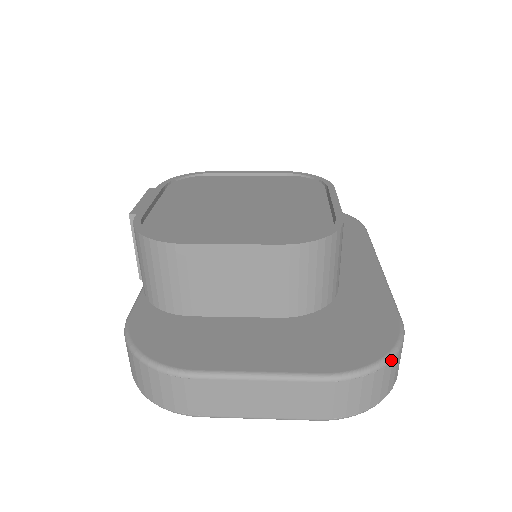
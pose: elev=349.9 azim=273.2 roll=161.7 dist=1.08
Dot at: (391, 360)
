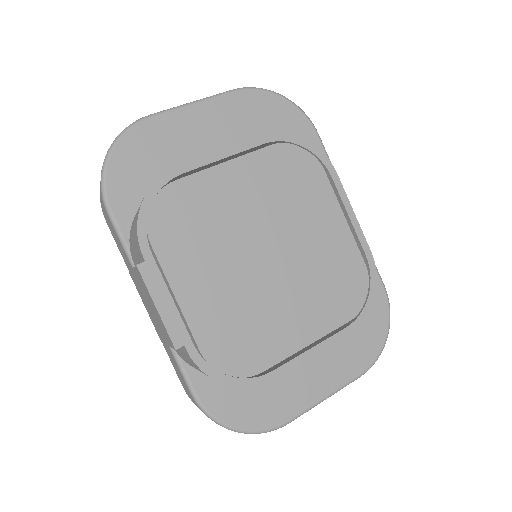
Dot at: (388, 333)
